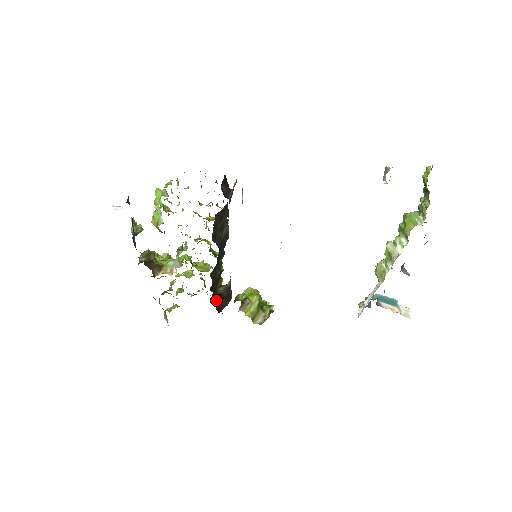
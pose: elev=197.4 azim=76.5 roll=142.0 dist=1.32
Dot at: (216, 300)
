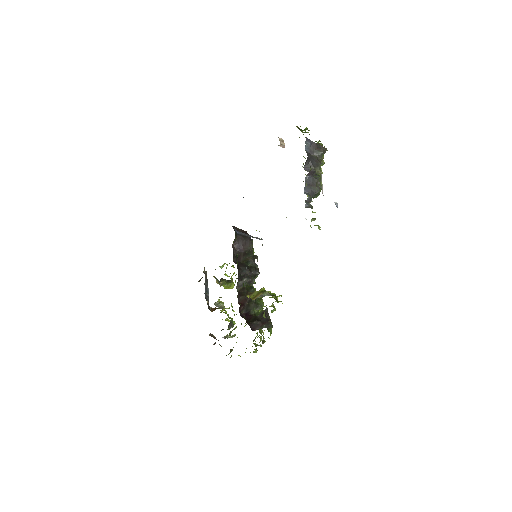
Dot at: (251, 321)
